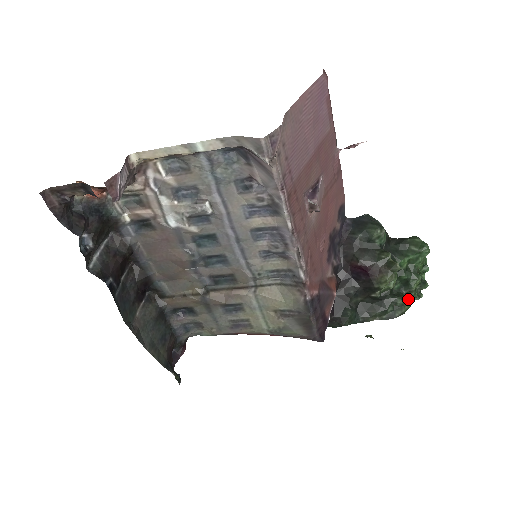
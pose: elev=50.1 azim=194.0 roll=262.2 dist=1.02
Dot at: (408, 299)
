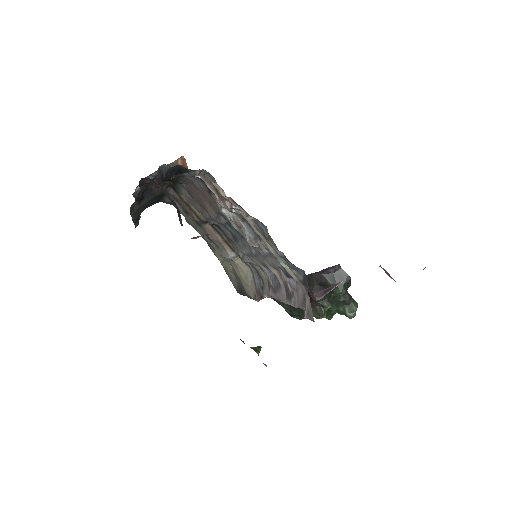
Dot at: occluded
